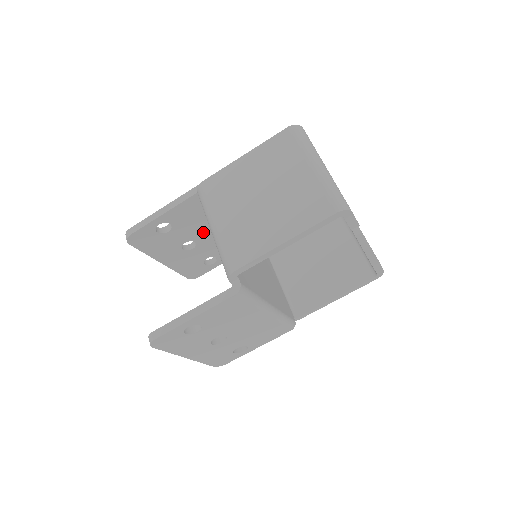
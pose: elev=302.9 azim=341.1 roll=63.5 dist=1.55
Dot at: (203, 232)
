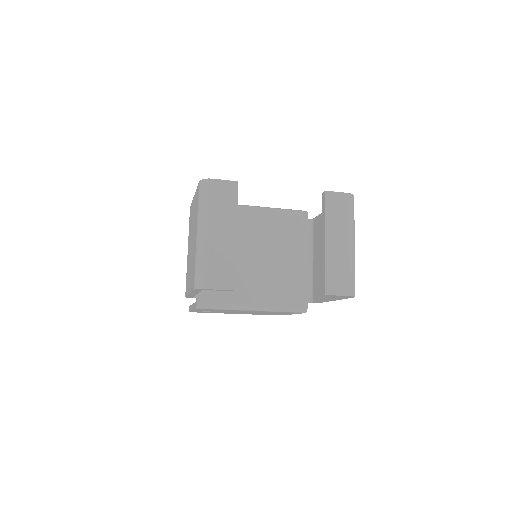
Dot at: occluded
